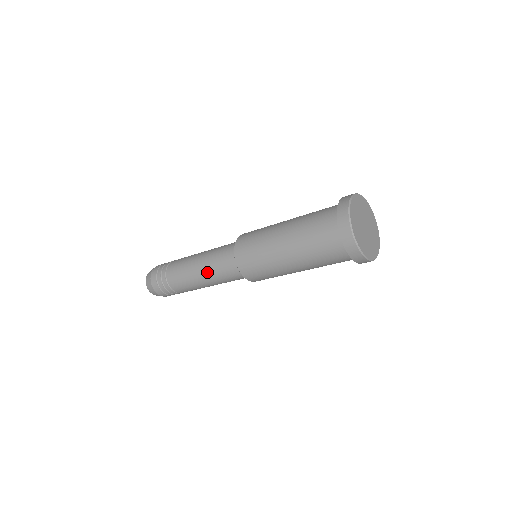
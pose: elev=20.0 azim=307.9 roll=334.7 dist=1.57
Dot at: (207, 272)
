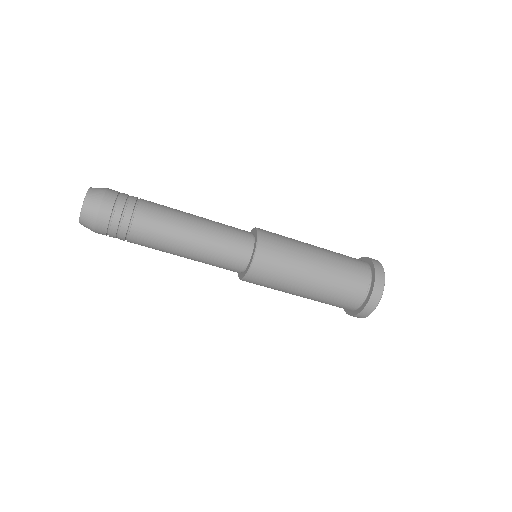
Dot at: (204, 243)
